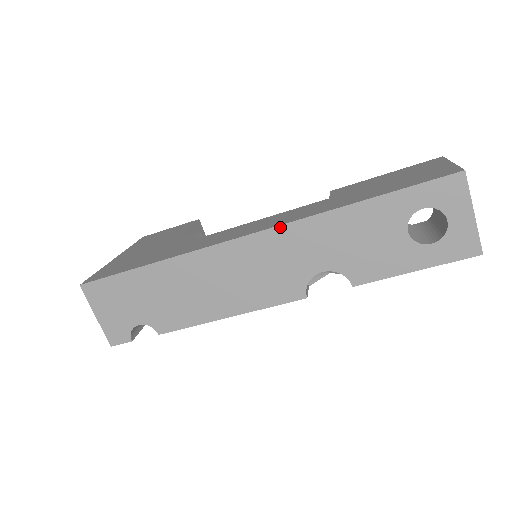
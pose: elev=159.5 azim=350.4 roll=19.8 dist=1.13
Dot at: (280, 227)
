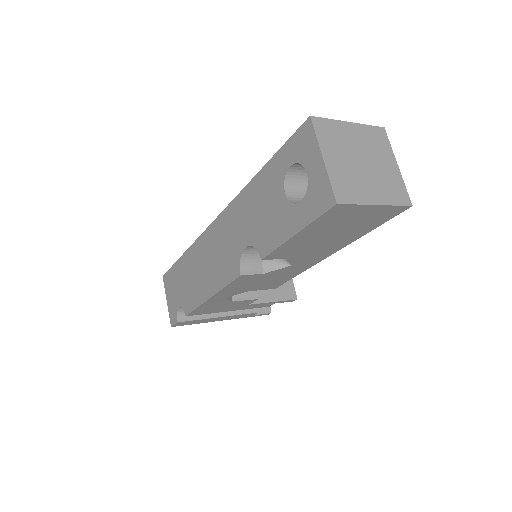
Dot at: (225, 210)
